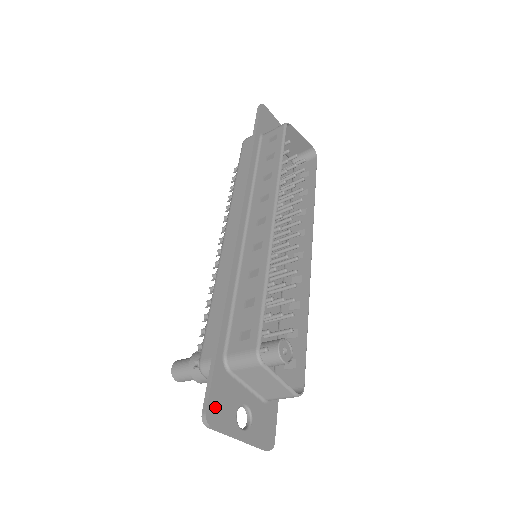
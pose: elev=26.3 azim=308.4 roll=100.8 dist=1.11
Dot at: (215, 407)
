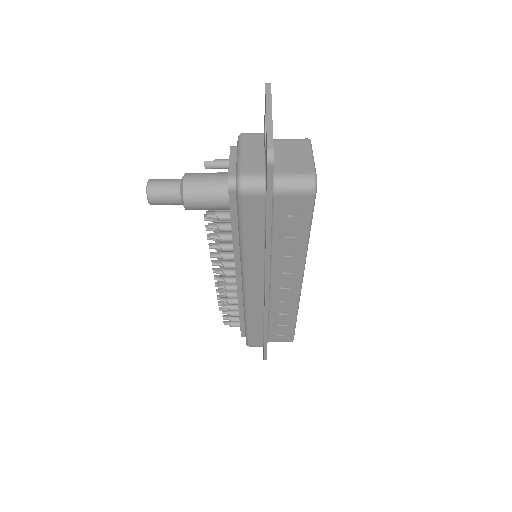
Dot at: occluded
